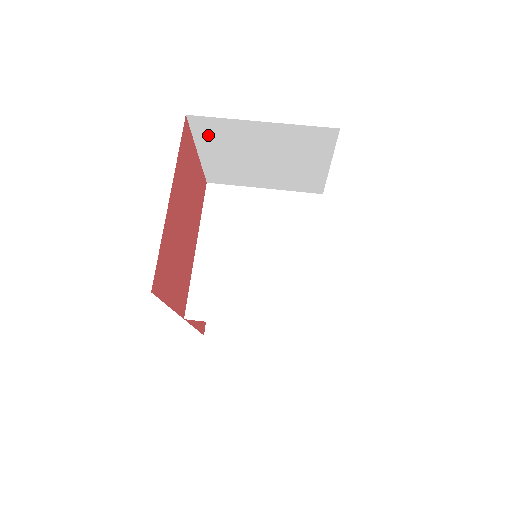
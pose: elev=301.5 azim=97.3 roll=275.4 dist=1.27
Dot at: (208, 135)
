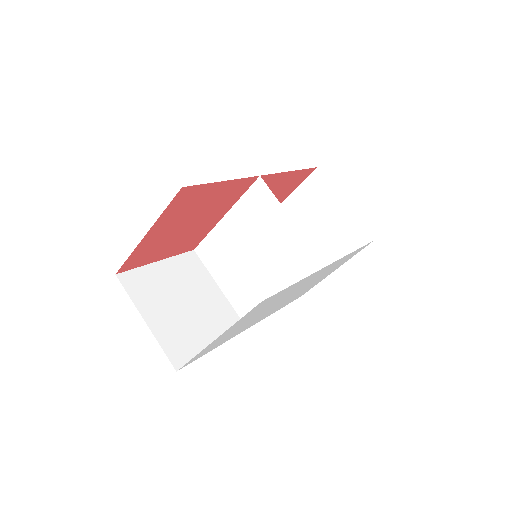
Dot at: occluded
